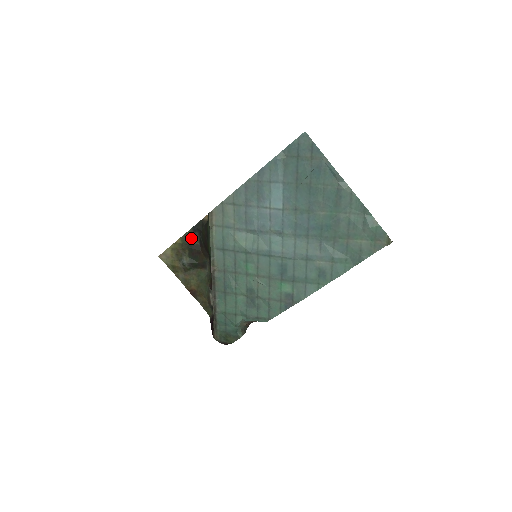
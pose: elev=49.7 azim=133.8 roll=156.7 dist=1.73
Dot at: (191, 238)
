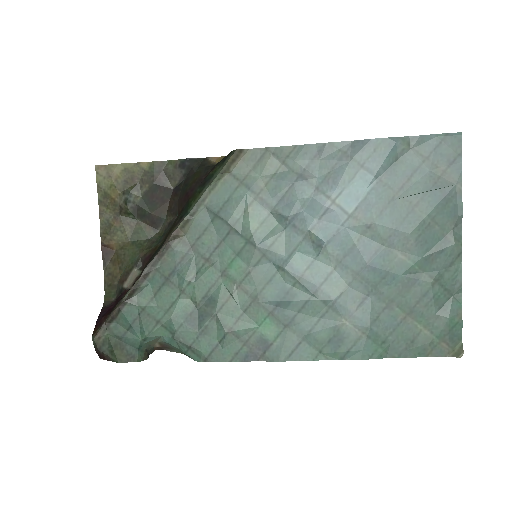
Dot at: (168, 173)
